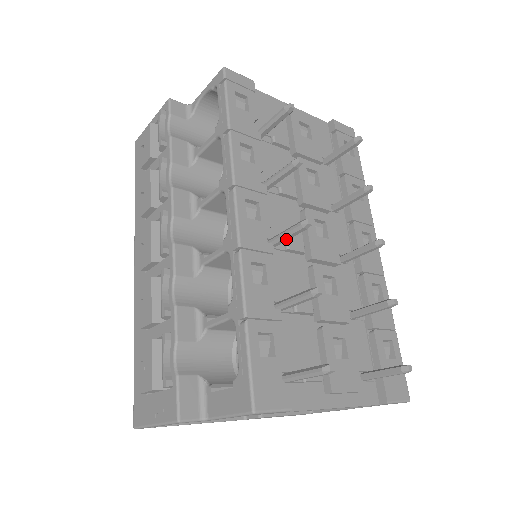
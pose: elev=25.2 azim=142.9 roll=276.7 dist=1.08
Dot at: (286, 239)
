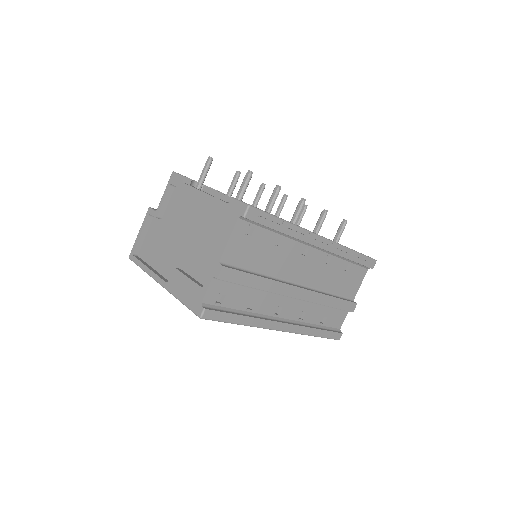
Dot at: (255, 200)
